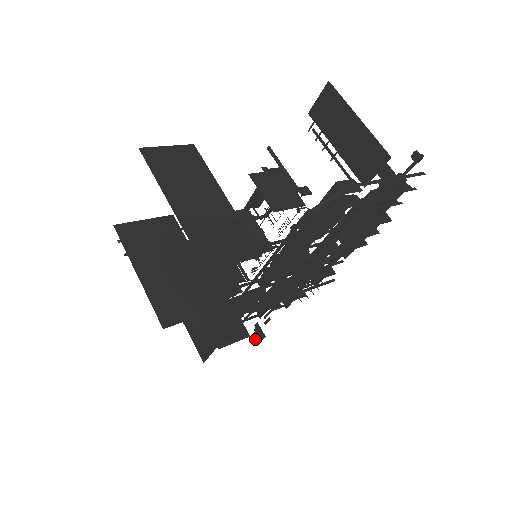
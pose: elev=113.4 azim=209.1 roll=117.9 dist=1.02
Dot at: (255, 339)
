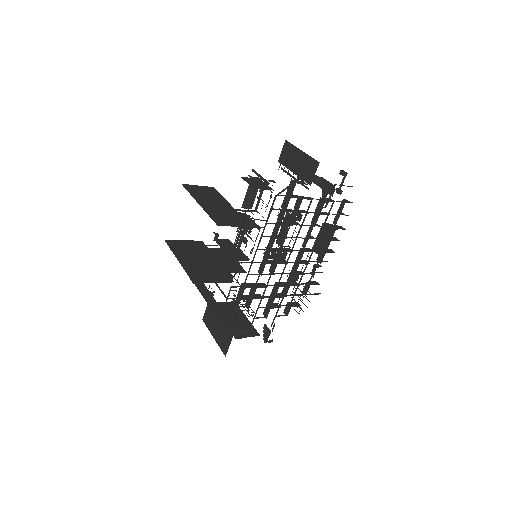
Dot at: (264, 339)
